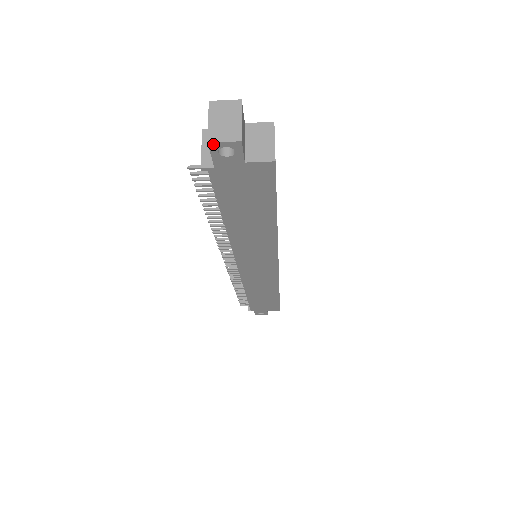
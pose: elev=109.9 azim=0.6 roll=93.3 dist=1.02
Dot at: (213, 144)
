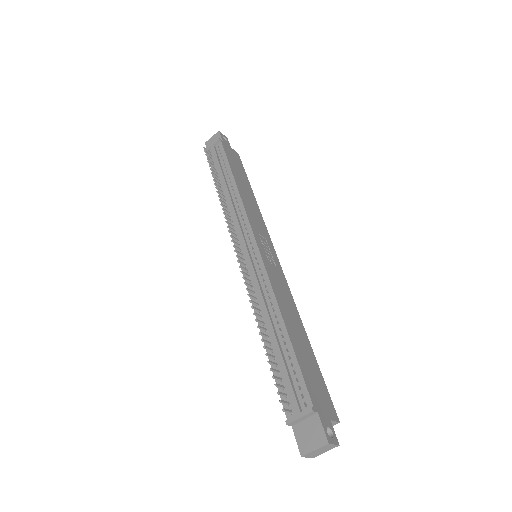
Dot at: (302, 455)
